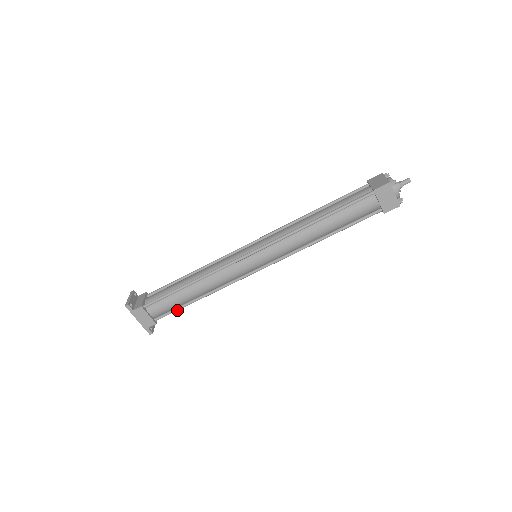
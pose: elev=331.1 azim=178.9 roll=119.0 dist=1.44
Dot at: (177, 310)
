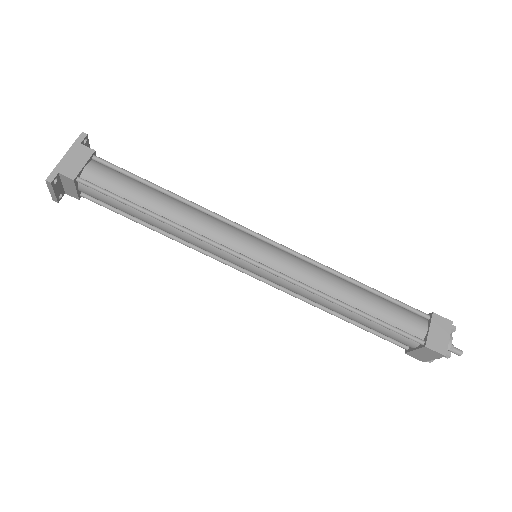
Dot at: (116, 197)
